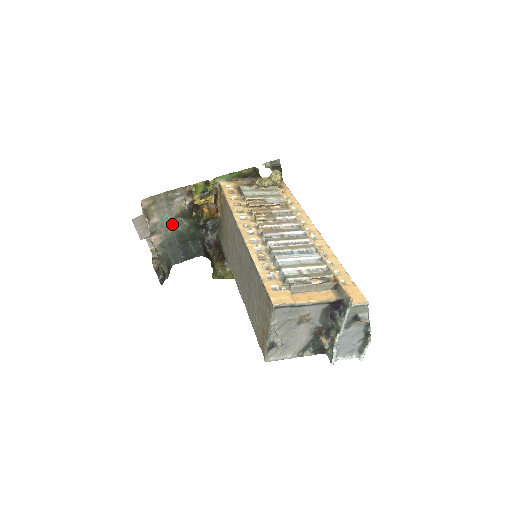
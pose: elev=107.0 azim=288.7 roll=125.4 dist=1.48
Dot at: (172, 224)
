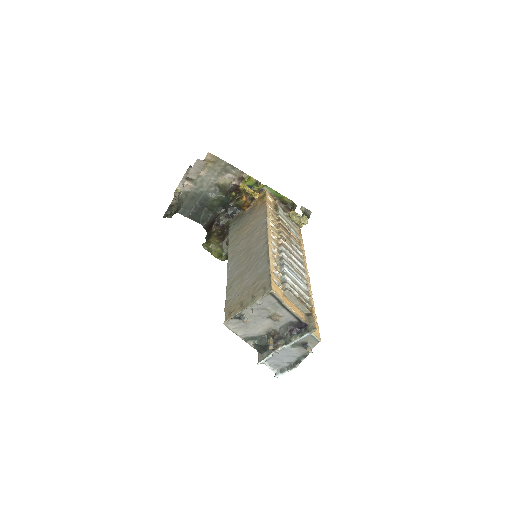
Dot at: (208, 186)
